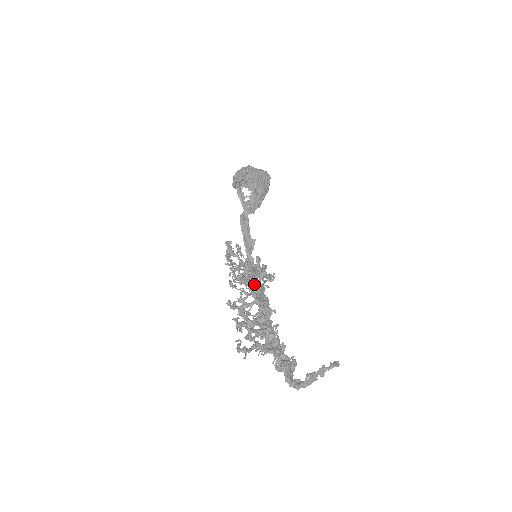
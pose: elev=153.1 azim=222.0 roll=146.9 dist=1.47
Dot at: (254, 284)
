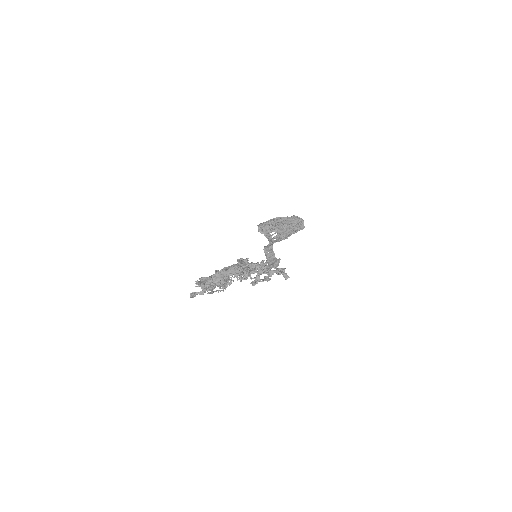
Dot at: occluded
